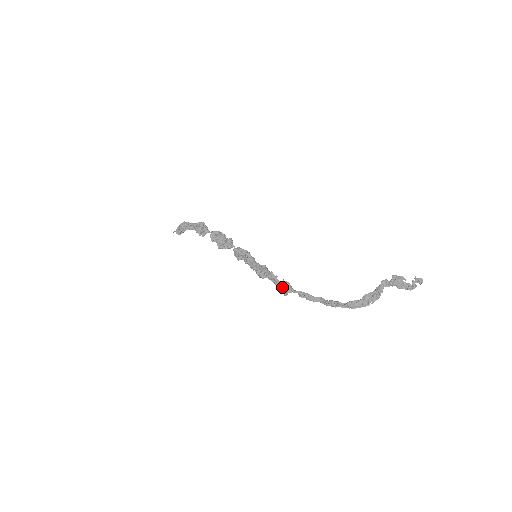
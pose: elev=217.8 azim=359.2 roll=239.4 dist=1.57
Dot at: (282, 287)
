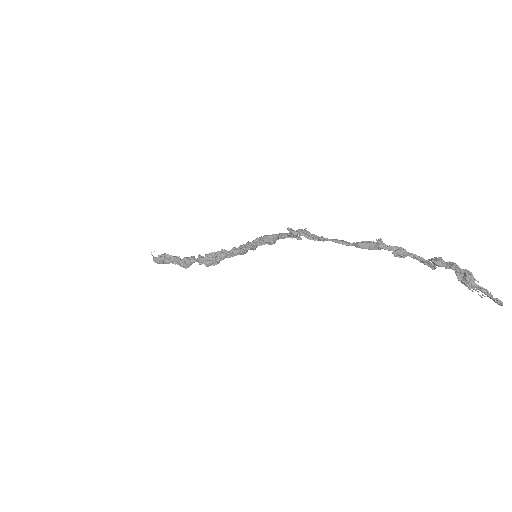
Dot at: (295, 233)
